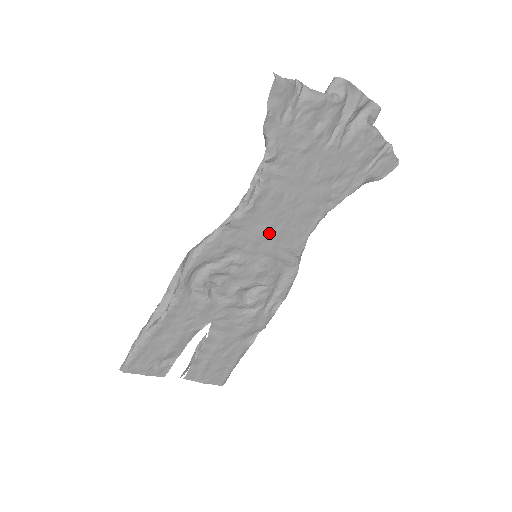
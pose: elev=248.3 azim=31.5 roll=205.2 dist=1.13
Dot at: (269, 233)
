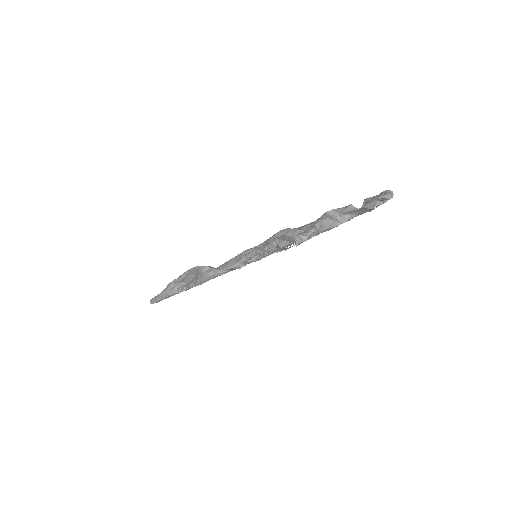
Dot at: occluded
